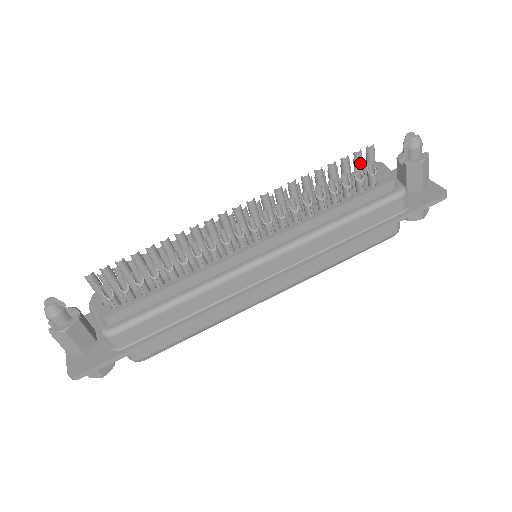
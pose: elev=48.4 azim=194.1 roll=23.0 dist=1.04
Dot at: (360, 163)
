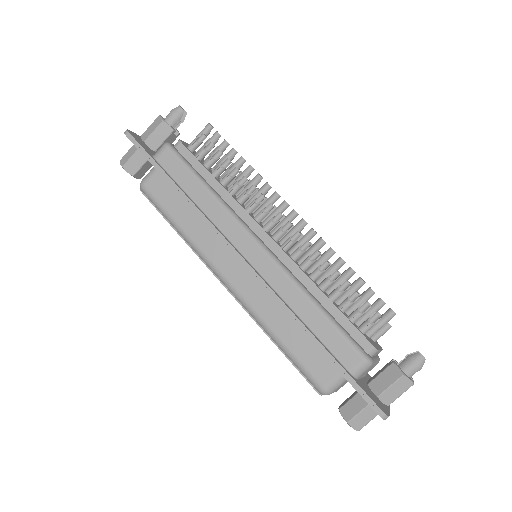
Dot at: (374, 308)
